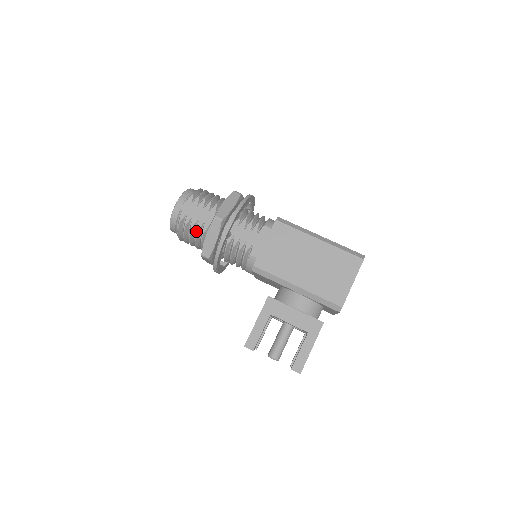
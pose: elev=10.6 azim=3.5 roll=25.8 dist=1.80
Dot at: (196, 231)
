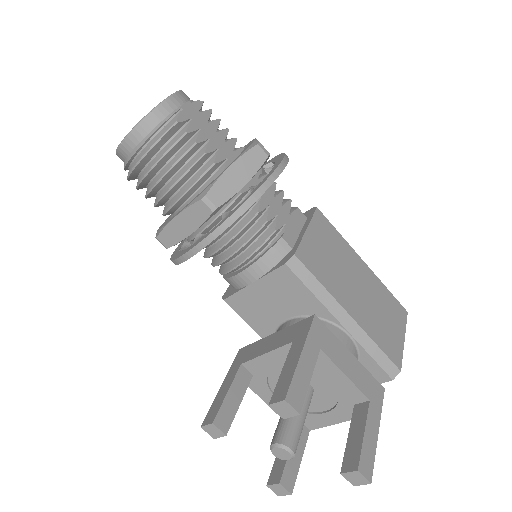
Dot at: (202, 154)
